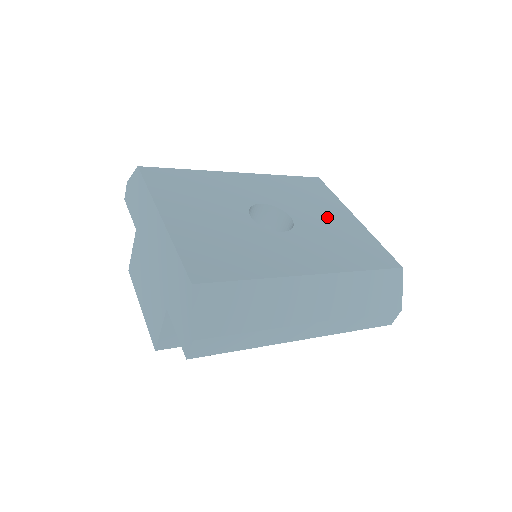
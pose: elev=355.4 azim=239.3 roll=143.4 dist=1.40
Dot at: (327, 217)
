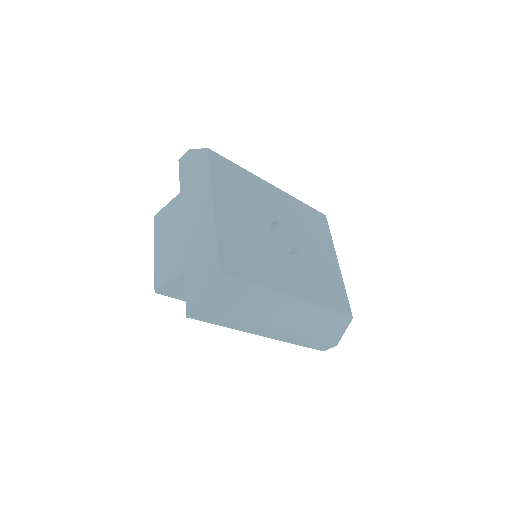
Dot at: (320, 254)
